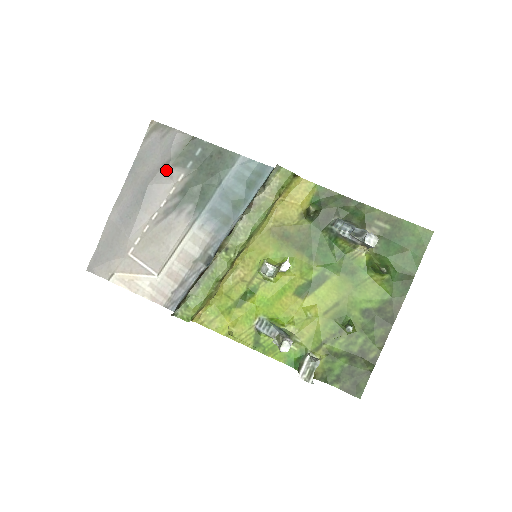
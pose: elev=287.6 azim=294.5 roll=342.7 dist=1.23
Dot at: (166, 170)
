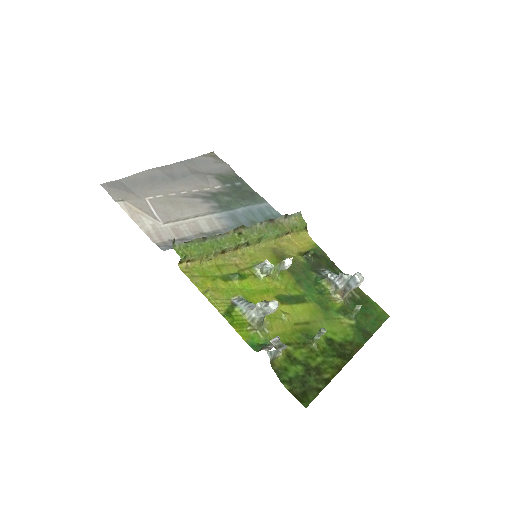
Dot at: (209, 177)
